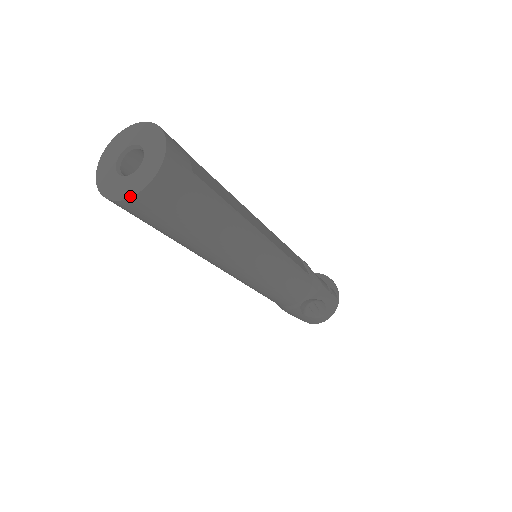
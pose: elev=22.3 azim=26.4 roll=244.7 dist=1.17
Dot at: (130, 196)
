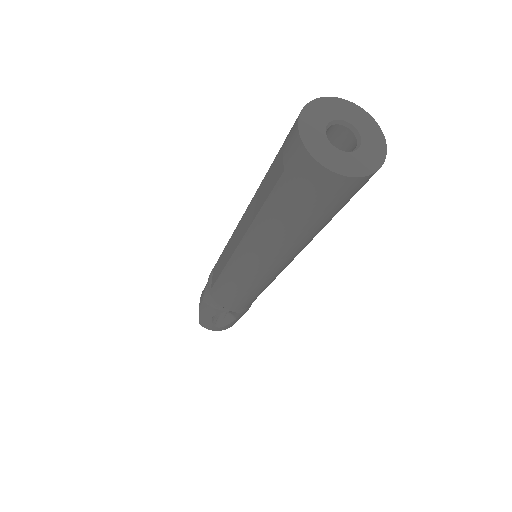
Dot at: (332, 169)
